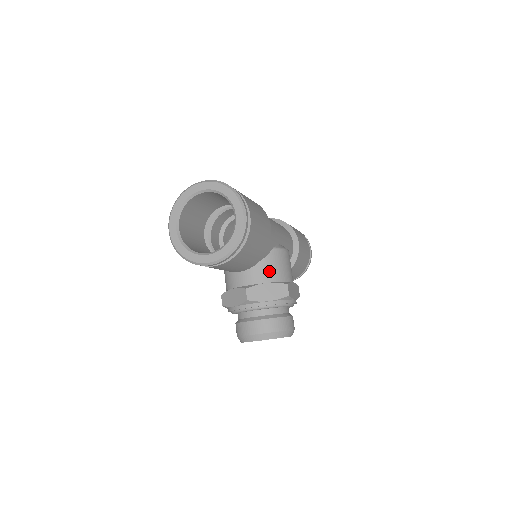
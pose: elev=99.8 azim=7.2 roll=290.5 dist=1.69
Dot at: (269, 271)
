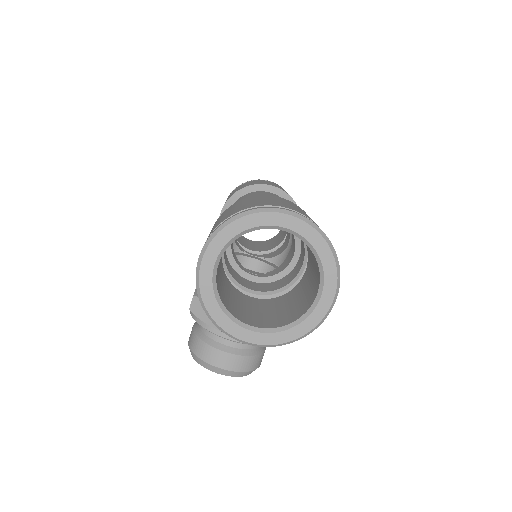
Dot at: occluded
